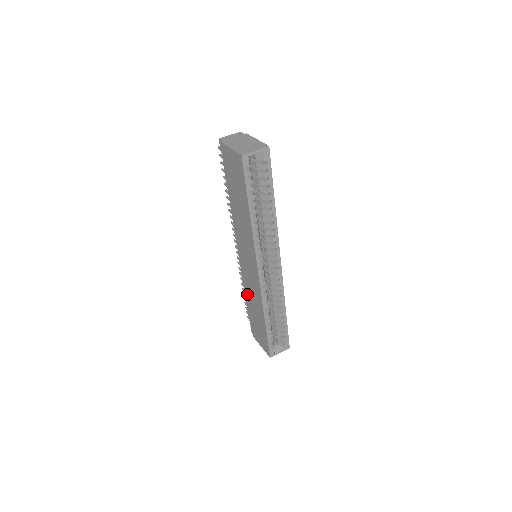
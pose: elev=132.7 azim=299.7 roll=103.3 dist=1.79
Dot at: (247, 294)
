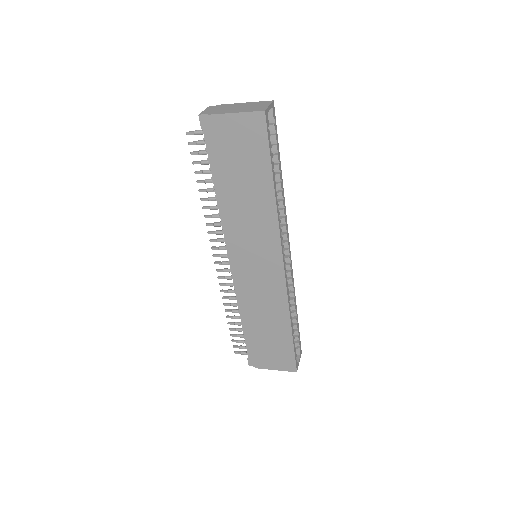
Dot at: (249, 313)
